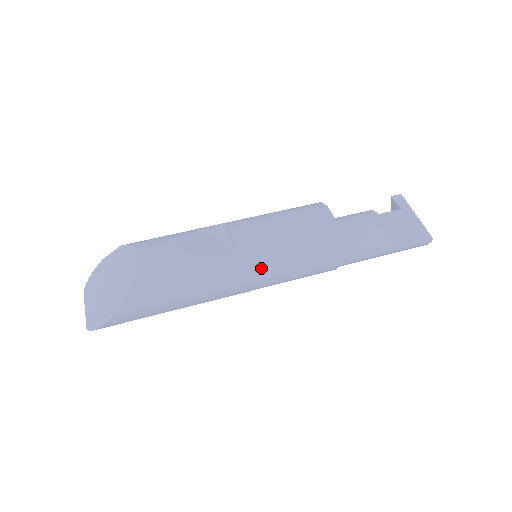
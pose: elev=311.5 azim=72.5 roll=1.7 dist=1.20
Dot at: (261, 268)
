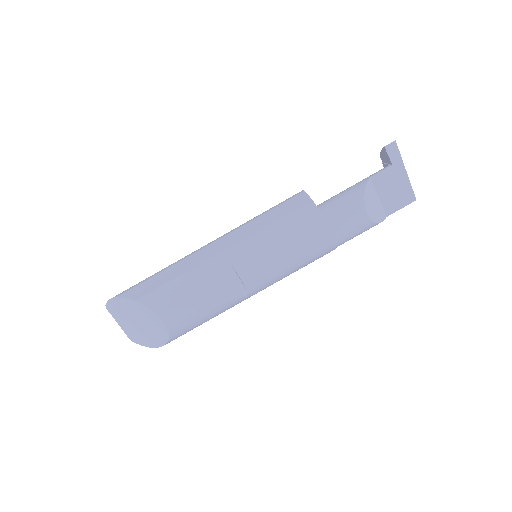
Dot at: occluded
